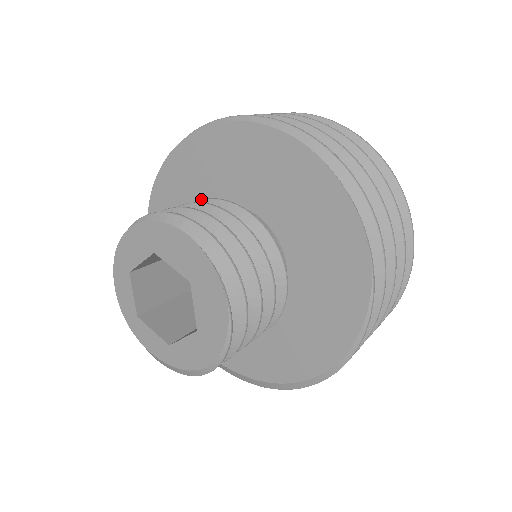
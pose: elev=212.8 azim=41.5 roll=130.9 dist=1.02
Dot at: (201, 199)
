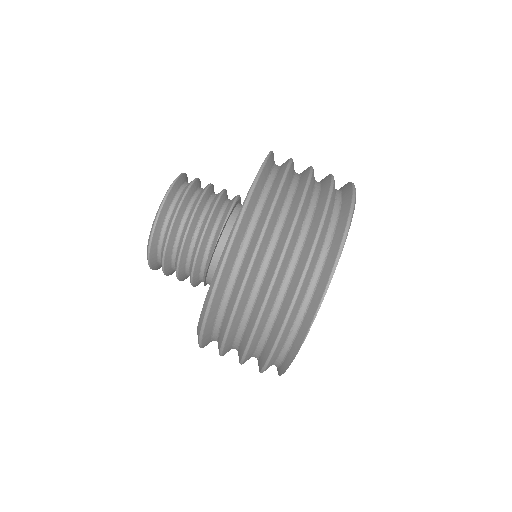
Dot at: occluded
